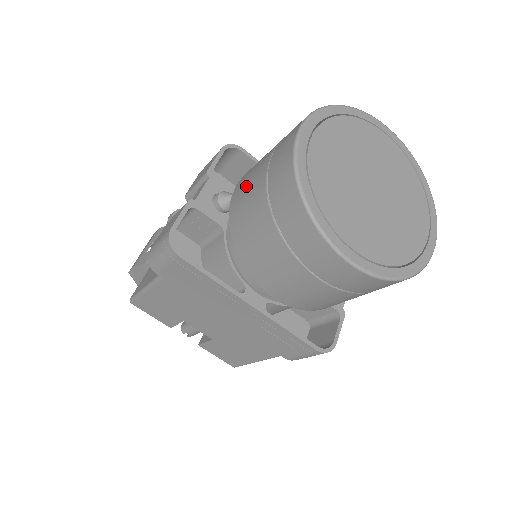
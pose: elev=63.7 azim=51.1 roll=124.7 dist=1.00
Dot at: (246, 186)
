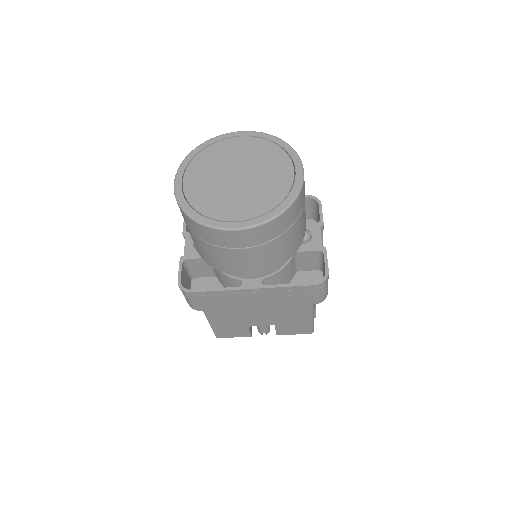
Dot at: occluded
